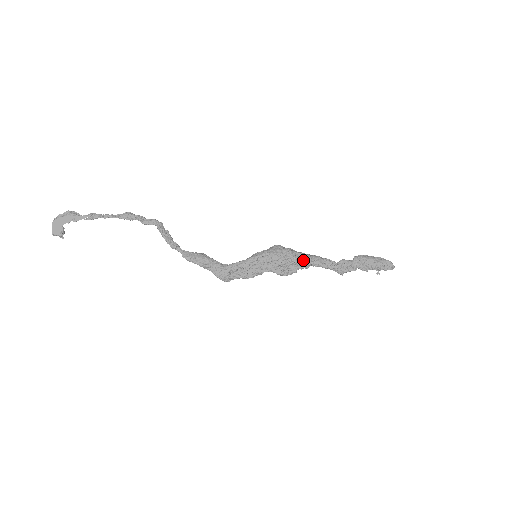
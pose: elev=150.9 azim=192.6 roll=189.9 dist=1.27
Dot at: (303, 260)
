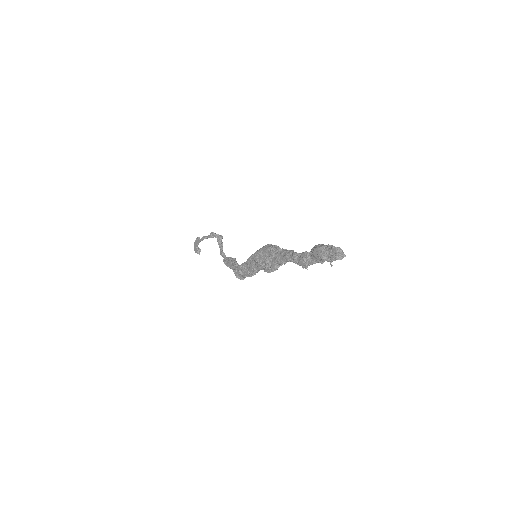
Dot at: (278, 256)
